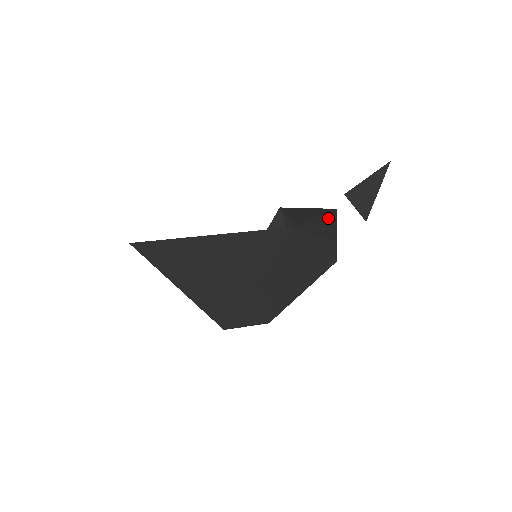
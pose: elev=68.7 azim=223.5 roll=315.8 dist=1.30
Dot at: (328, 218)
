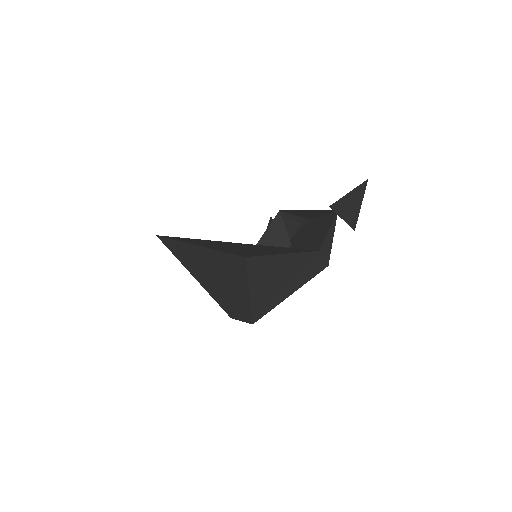
Dot at: (329, 219)
